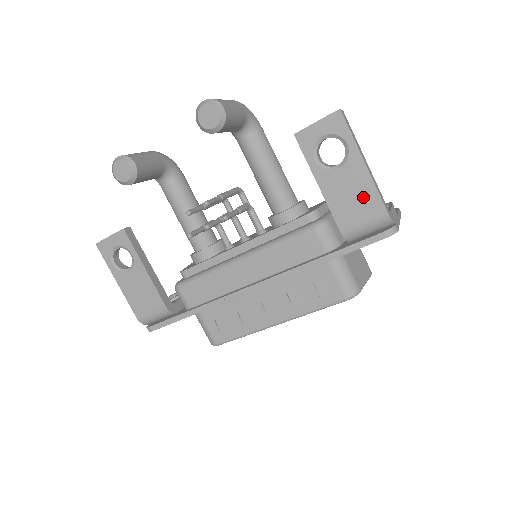
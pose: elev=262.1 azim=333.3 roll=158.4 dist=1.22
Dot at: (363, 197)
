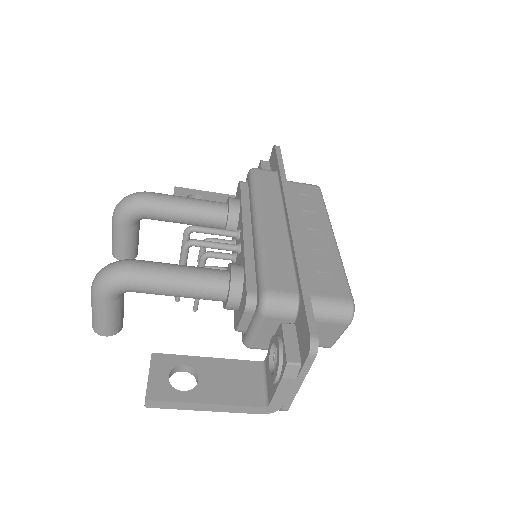
Dot at: occluded
